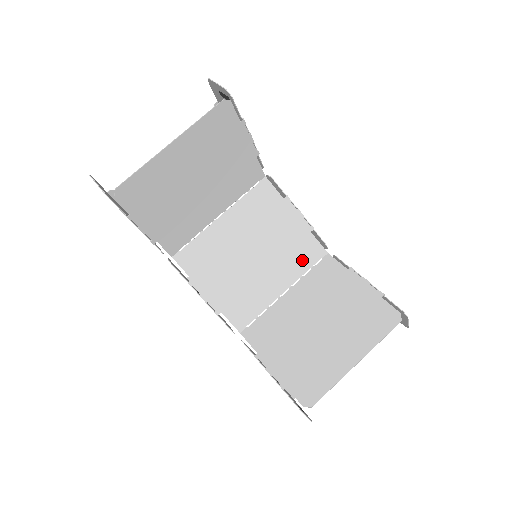
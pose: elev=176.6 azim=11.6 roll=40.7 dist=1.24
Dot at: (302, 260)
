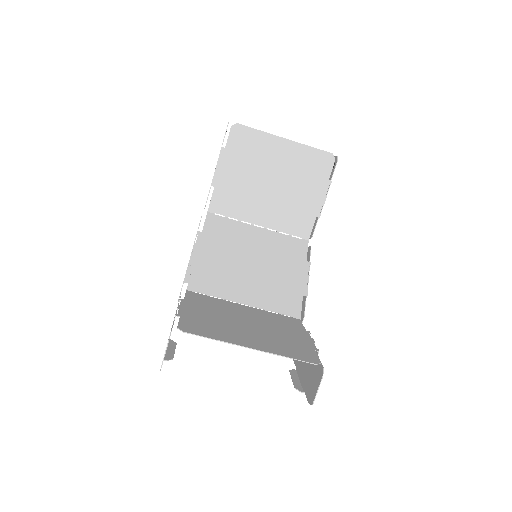
Dot at: (279, 302)
